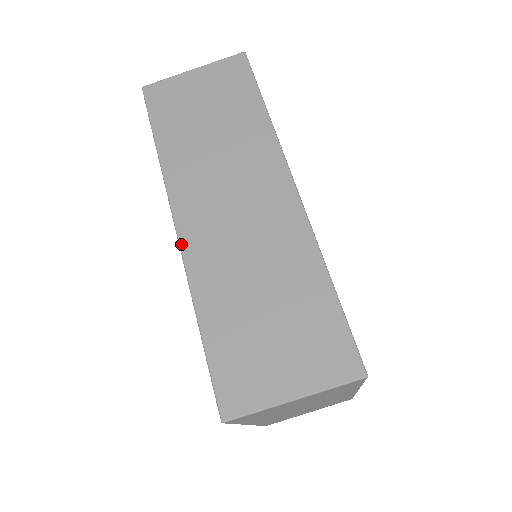
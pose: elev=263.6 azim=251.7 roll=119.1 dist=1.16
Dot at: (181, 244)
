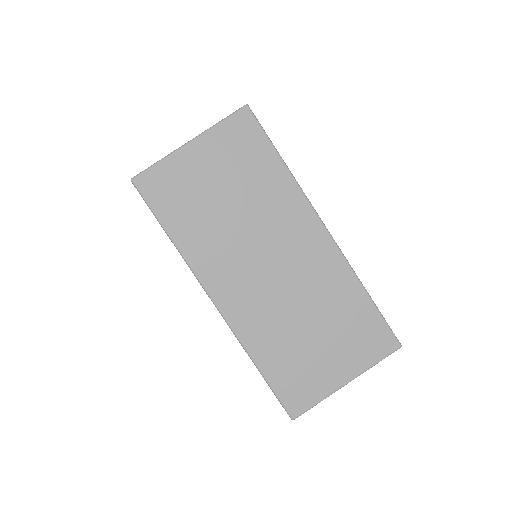
Dot at: occluded
